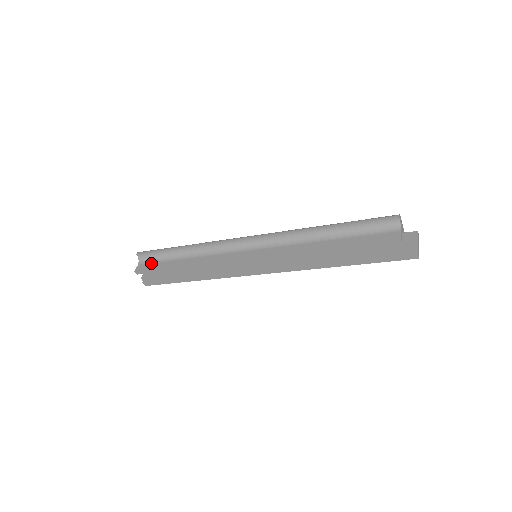
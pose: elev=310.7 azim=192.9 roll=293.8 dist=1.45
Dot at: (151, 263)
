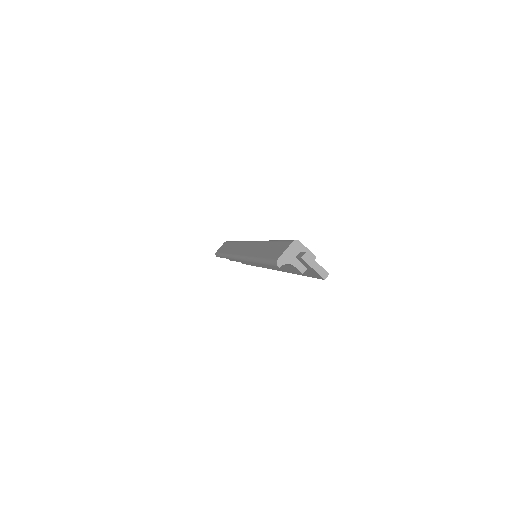
Dot at: occluded
